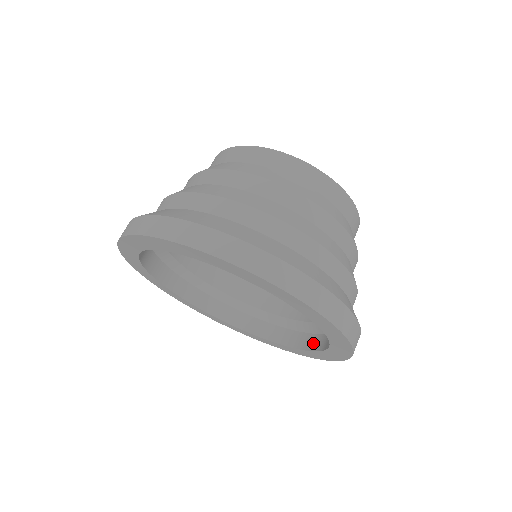
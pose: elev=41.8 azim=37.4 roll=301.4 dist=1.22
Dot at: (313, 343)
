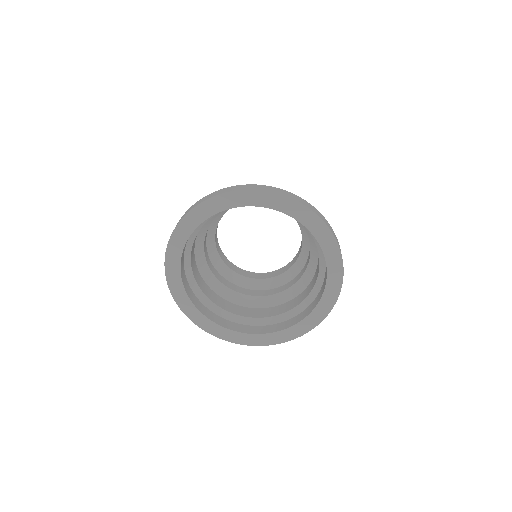
Dot at: occluded
